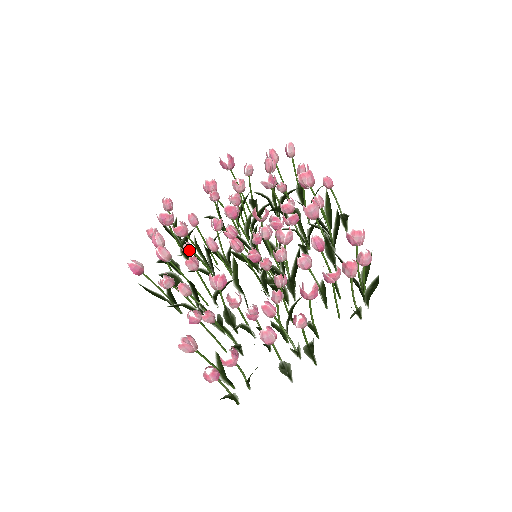
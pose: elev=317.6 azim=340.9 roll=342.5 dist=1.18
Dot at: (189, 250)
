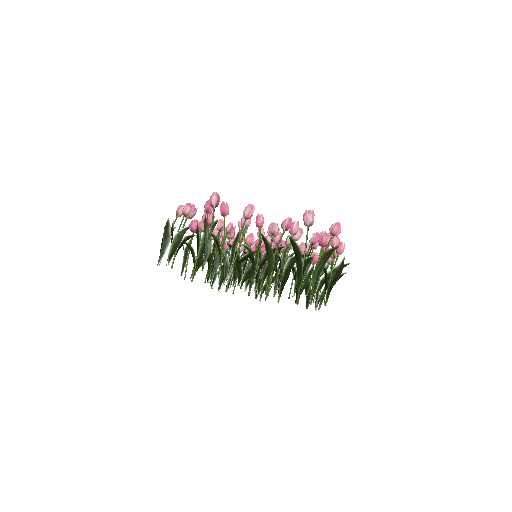
Dot at: occluded
